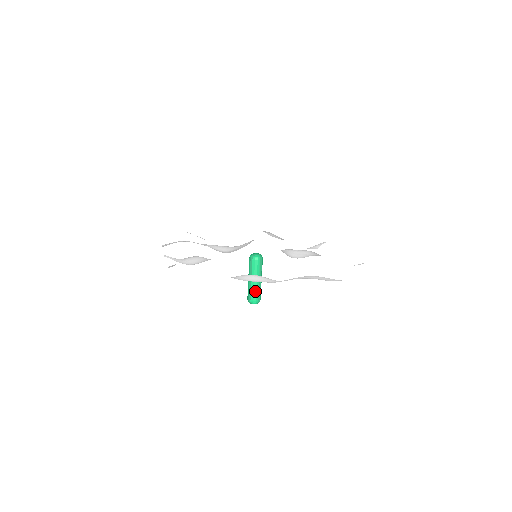
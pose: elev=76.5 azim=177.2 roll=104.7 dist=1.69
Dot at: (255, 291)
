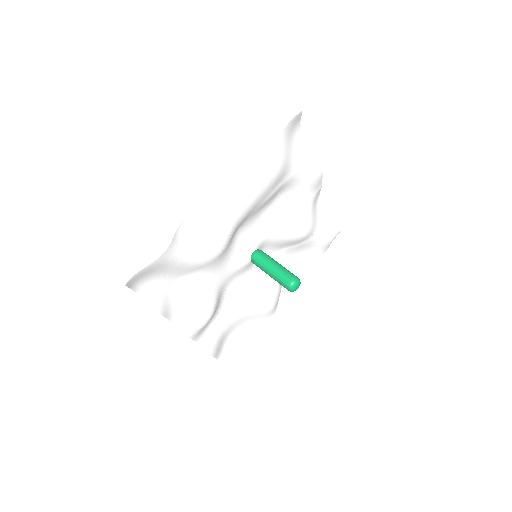
Dot at: (281, 274)
